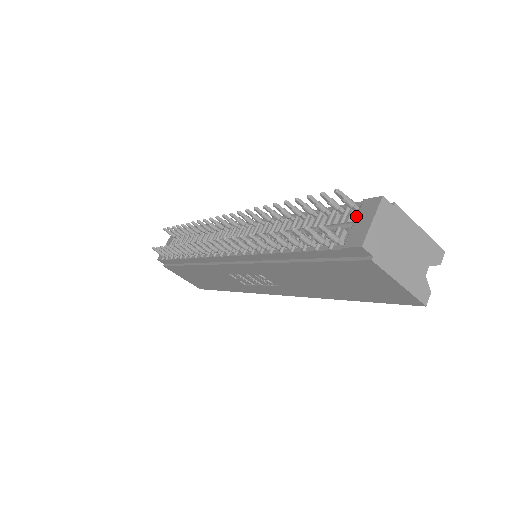
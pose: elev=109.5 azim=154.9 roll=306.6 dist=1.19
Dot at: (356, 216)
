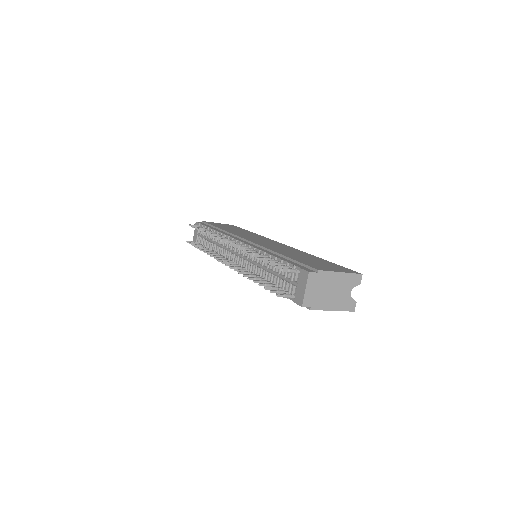
Dot at: (298, 280)
